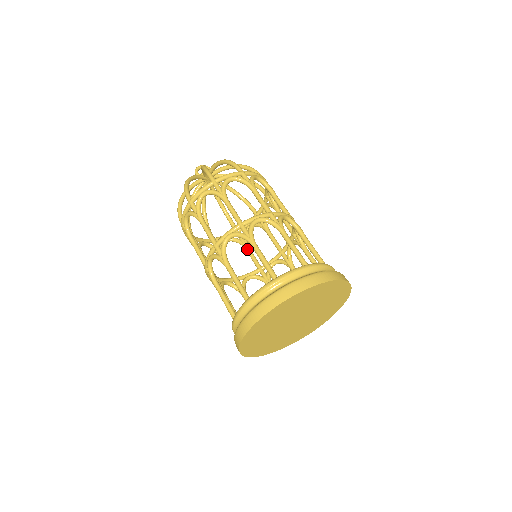
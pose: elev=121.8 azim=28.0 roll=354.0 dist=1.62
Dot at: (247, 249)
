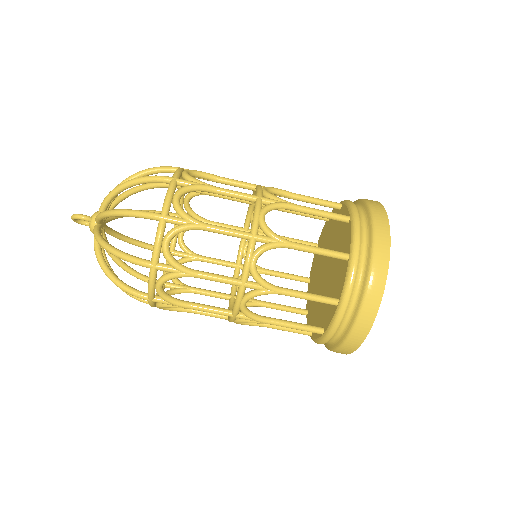
Dot at: occluded
